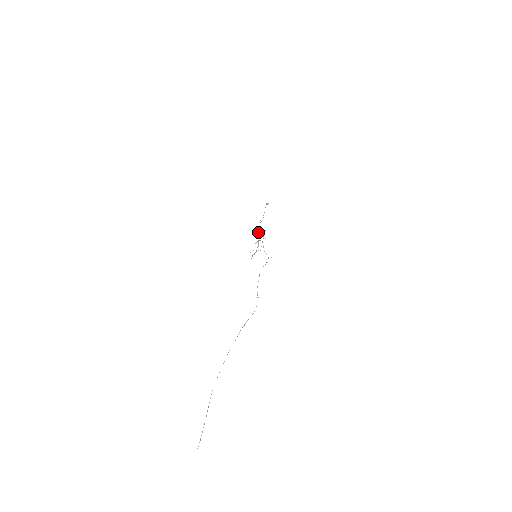
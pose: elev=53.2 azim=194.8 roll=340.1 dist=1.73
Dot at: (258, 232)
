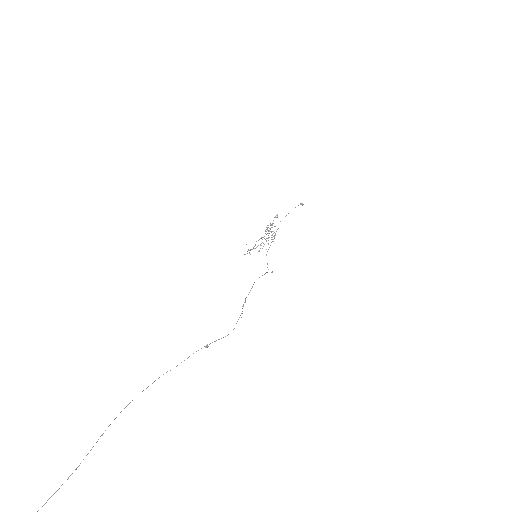
Dot at: occluded
